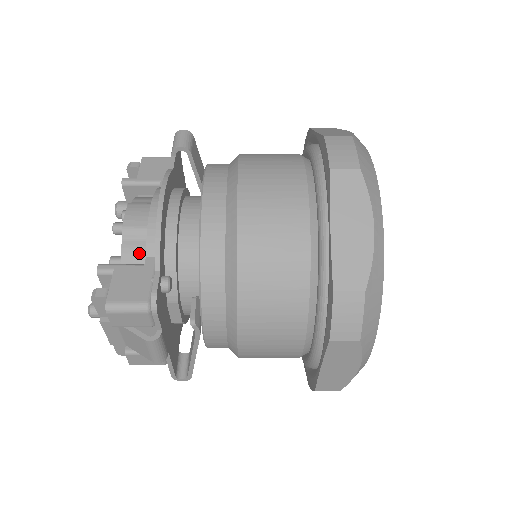
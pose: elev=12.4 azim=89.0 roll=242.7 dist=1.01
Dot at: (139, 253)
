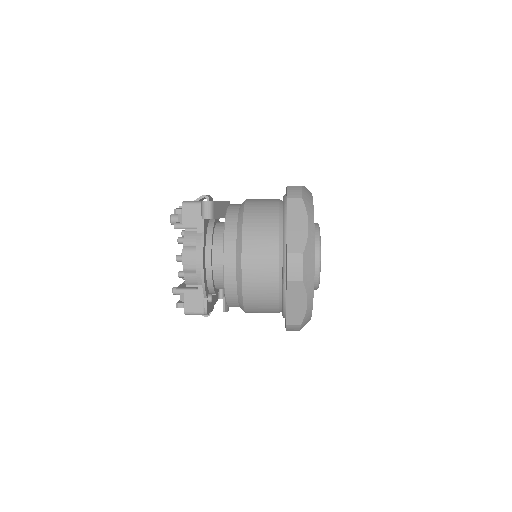
Dot at: (194, 279)
